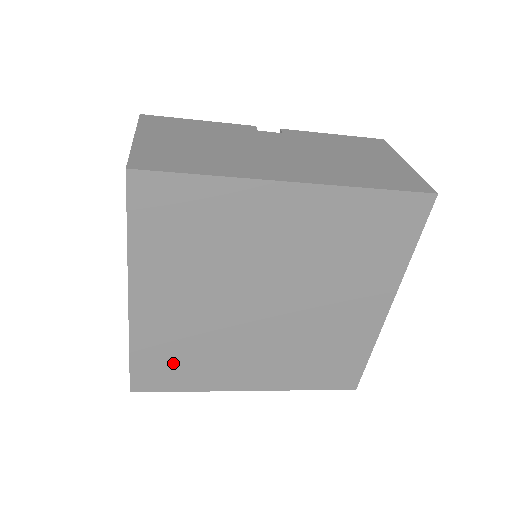
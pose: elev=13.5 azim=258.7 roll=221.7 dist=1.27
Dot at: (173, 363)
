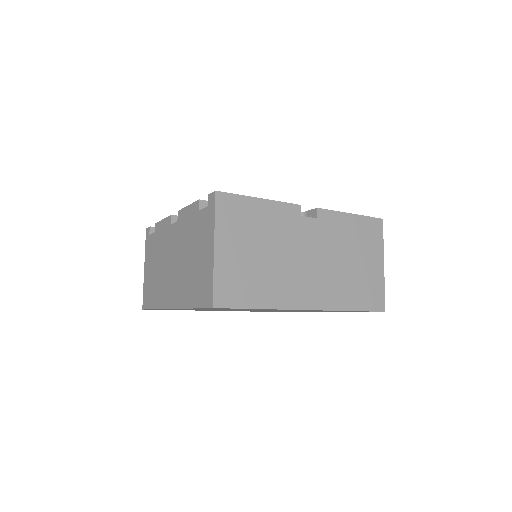
Dot at: occluded
